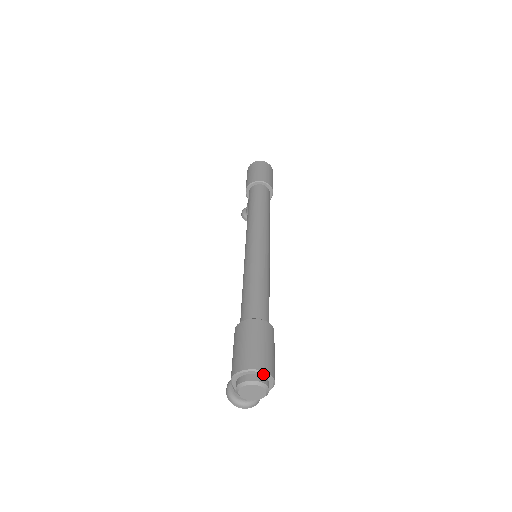
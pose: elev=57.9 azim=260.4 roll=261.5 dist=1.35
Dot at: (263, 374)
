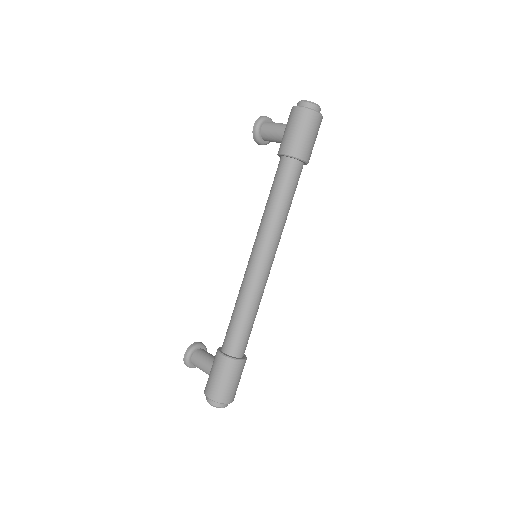
Dot at: (231, 402)
